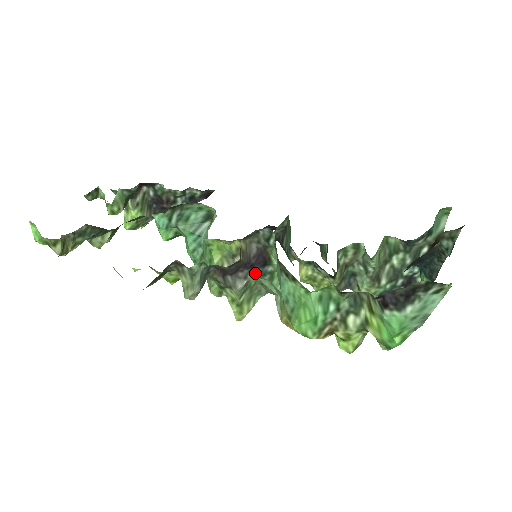
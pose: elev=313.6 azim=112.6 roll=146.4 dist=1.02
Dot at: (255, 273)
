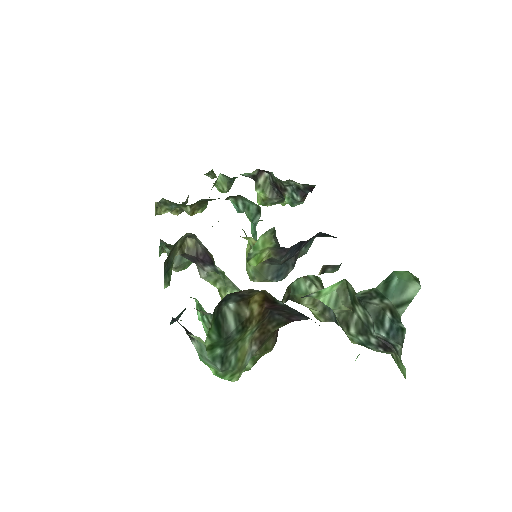
Dot at: (211, 268)
